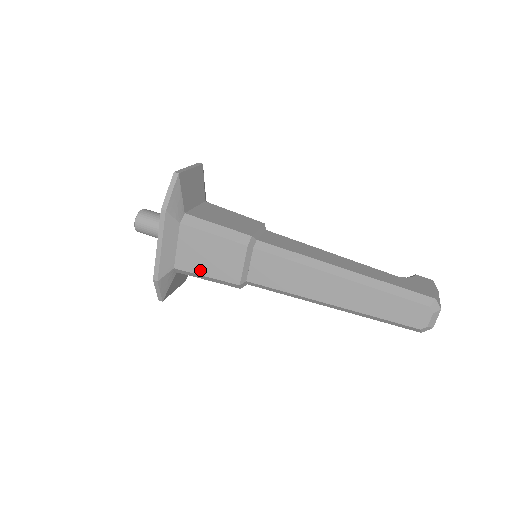
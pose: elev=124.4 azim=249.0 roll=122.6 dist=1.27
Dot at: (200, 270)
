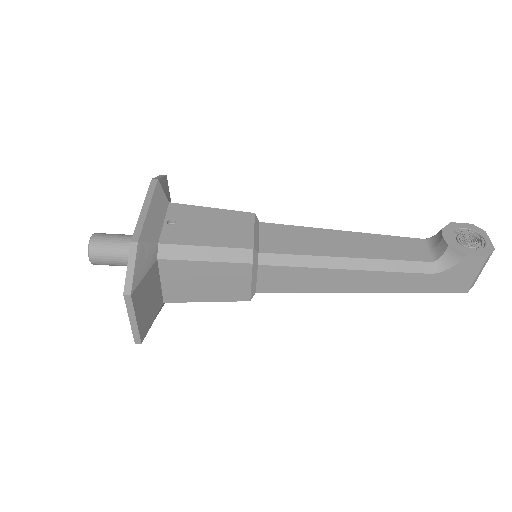
Dot at: occluded
